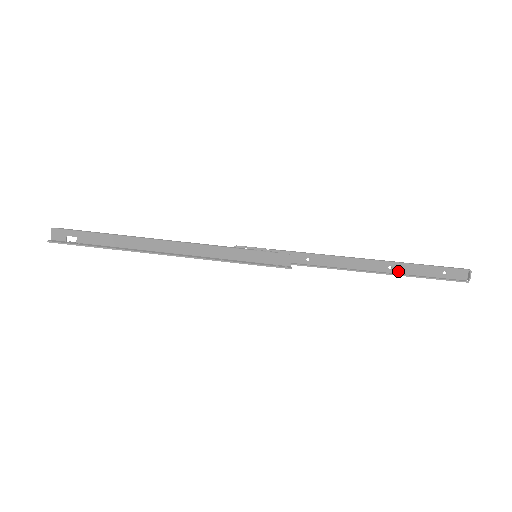
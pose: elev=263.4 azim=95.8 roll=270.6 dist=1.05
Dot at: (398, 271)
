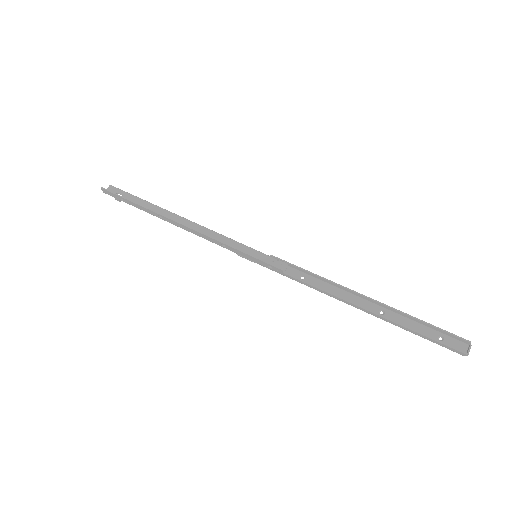
Dot at: (389, 319)
